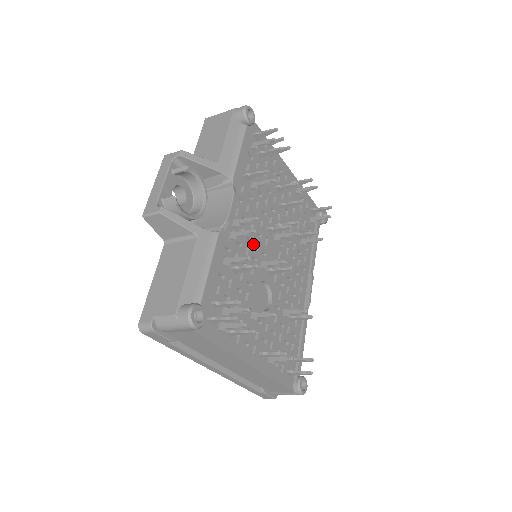
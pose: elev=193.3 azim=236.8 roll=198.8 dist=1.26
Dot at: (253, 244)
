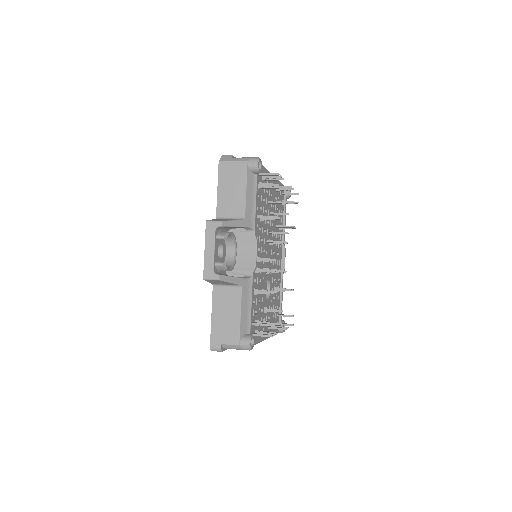
Dot at: (262, 261)
